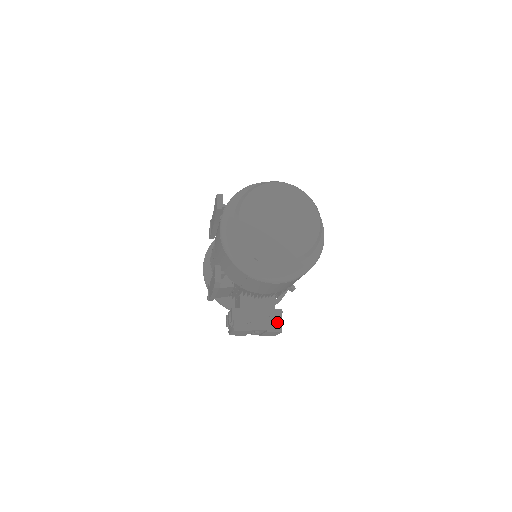
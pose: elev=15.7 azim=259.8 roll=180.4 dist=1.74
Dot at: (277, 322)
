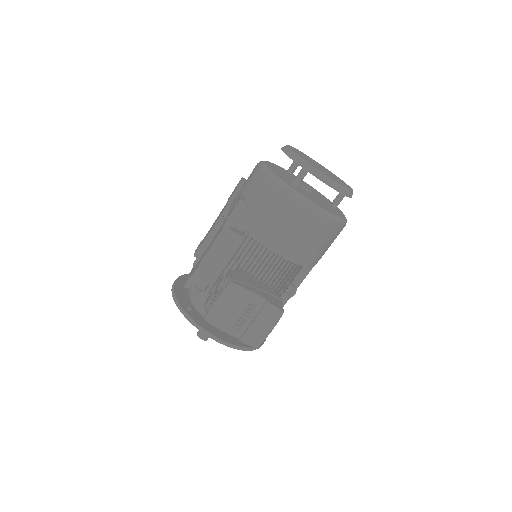
Dot at: (278, 303)
